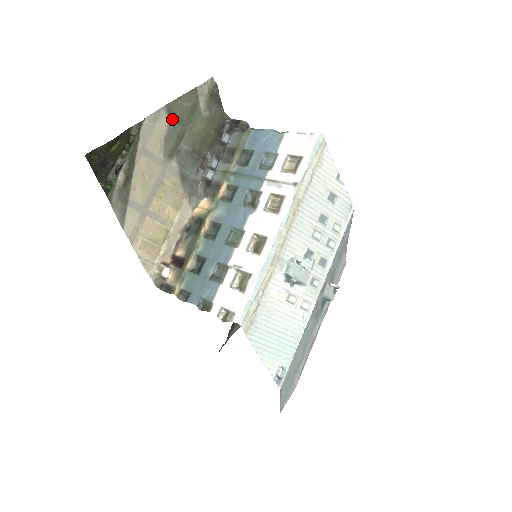
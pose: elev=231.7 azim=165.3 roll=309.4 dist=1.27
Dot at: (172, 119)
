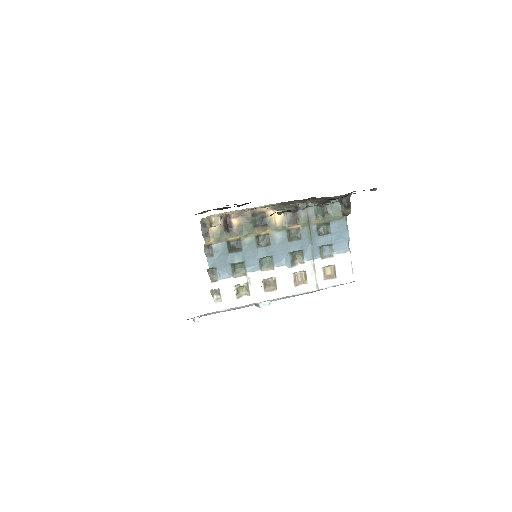
Dot at: occluded
